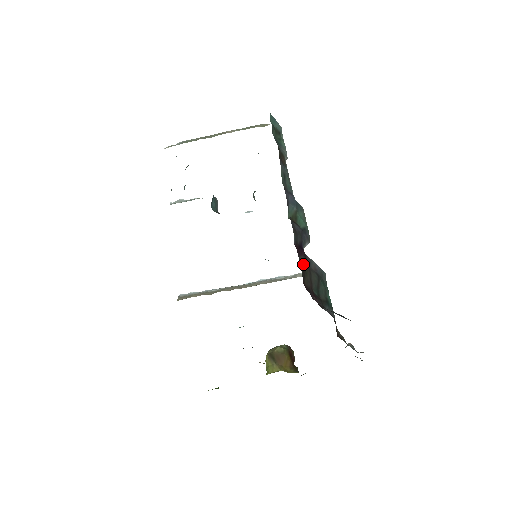
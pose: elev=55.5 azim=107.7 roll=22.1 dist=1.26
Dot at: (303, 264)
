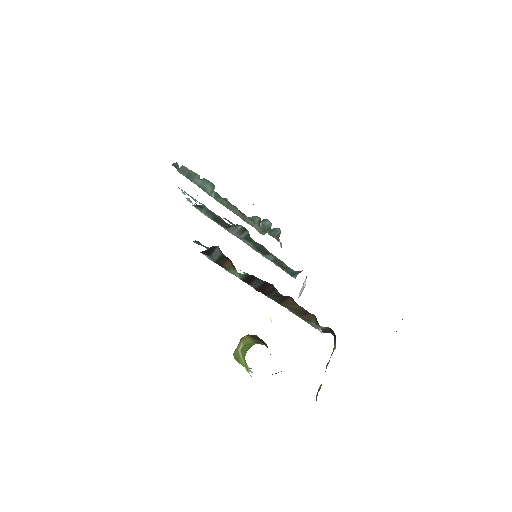
Dot at: occluded
